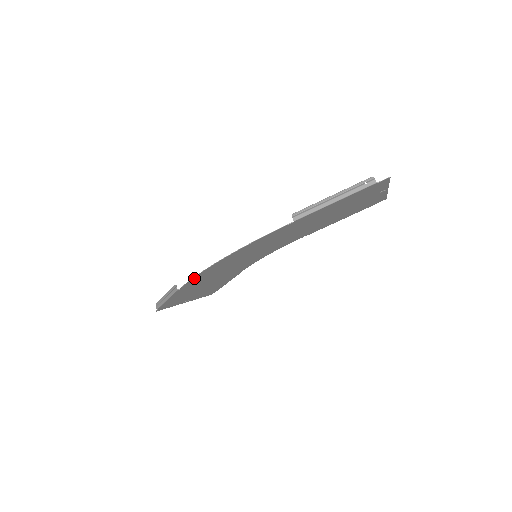
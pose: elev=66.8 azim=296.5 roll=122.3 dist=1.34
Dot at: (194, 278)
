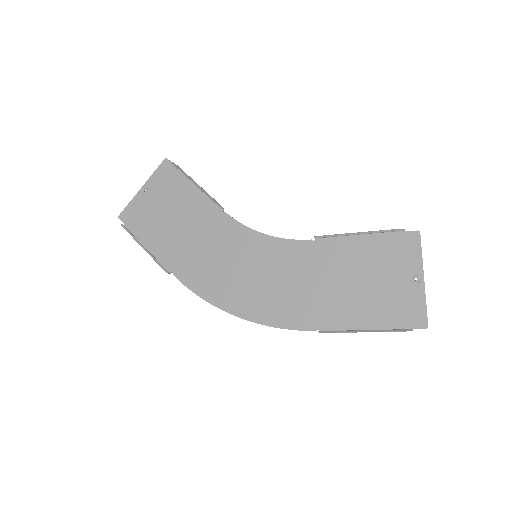
Dot at: (196, 291)
